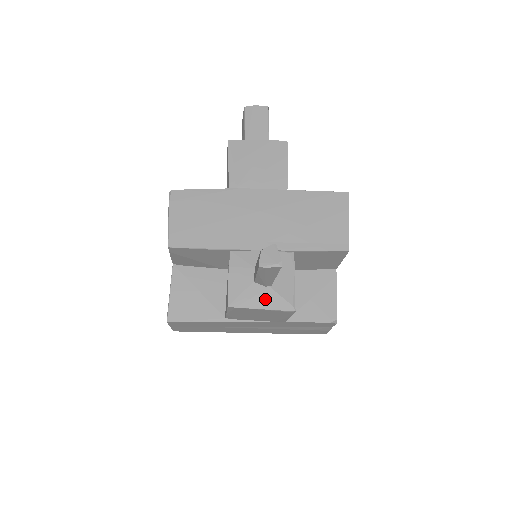
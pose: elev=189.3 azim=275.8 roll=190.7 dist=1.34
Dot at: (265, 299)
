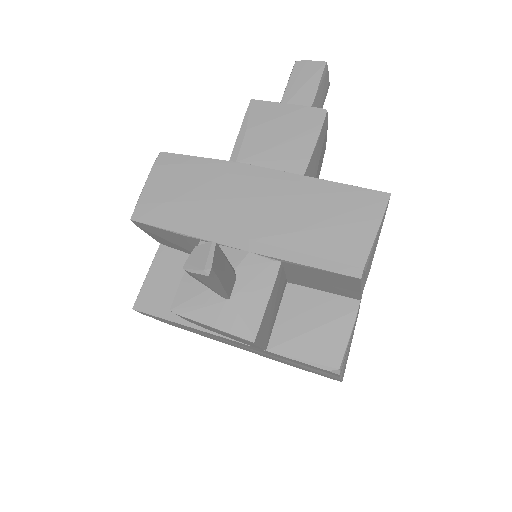
Dot at: (218, 314)
